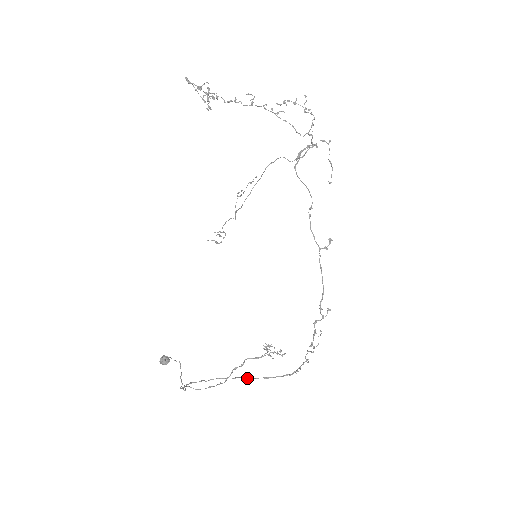
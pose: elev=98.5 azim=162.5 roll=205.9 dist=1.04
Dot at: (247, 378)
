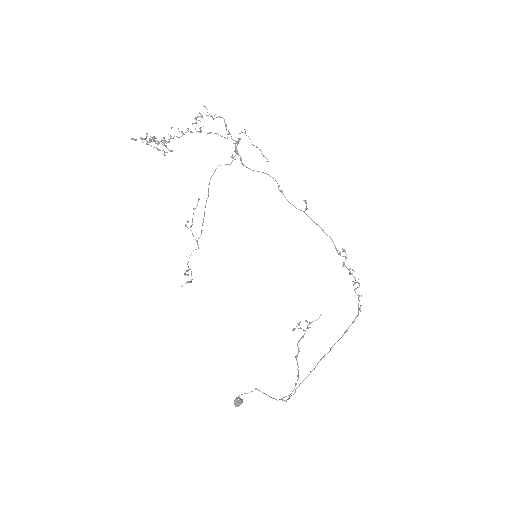
Dot at: occluded
